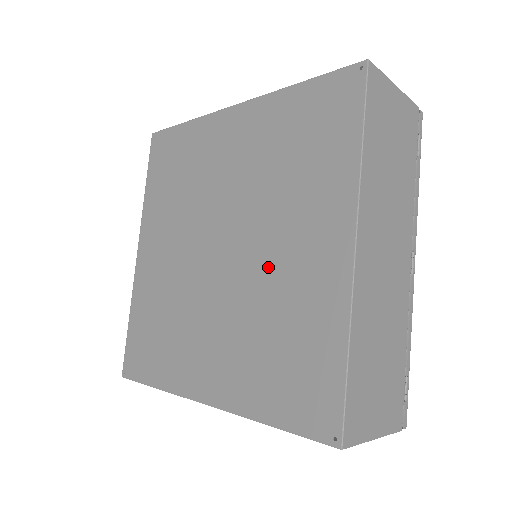
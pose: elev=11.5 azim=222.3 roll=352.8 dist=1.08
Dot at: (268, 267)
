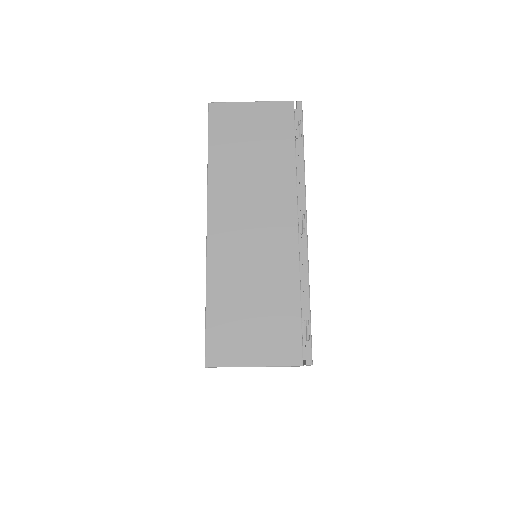
Dot at: occluded
